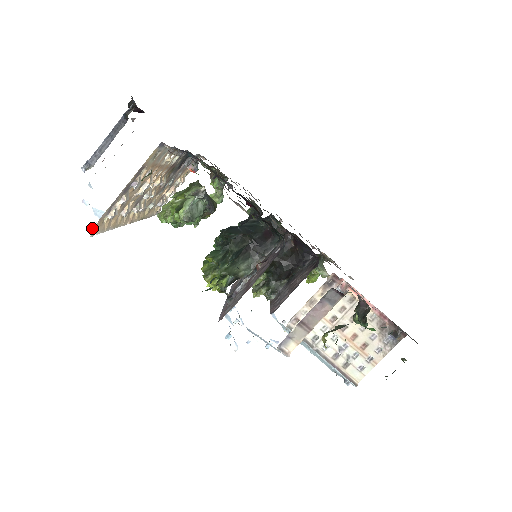
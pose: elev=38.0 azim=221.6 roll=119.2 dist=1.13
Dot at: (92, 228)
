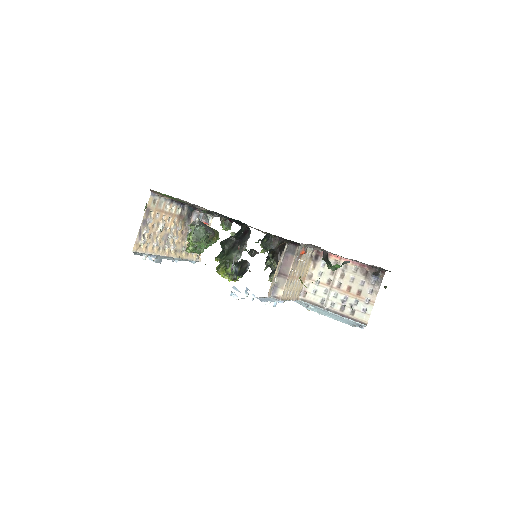
Dot at: occluded
